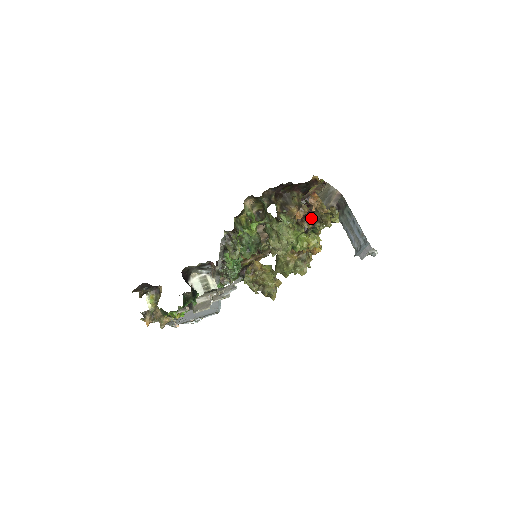
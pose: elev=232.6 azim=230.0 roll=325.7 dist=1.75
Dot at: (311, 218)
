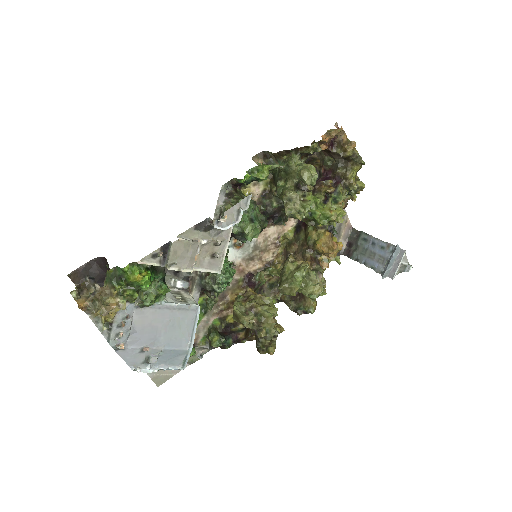
Dot at: (332, 180)
